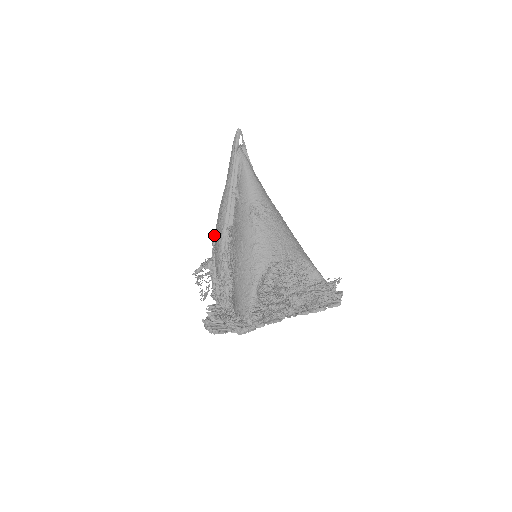
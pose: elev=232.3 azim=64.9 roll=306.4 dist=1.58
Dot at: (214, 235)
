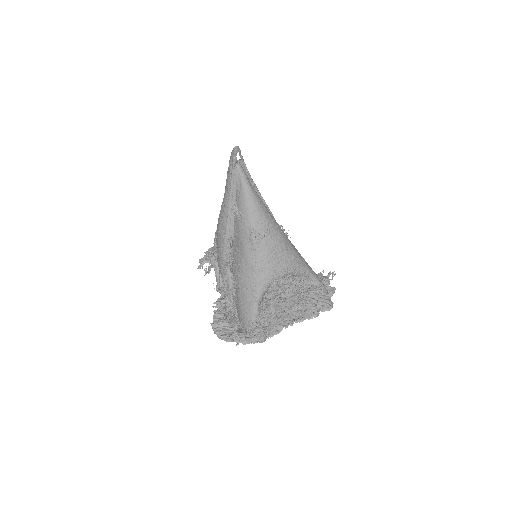
Dot at: (215, 235)
